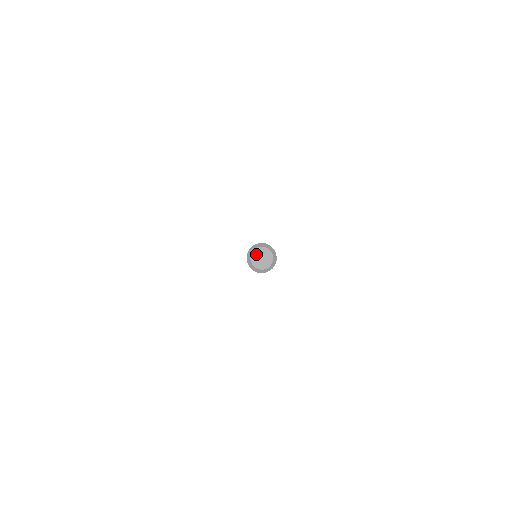
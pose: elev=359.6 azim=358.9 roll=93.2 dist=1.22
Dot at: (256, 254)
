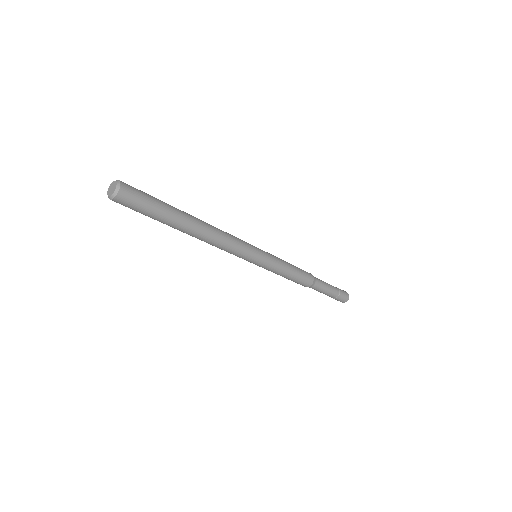
Dot at: (112, 185)
